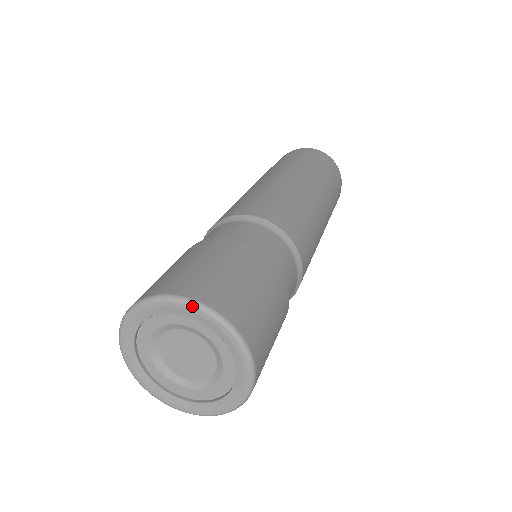
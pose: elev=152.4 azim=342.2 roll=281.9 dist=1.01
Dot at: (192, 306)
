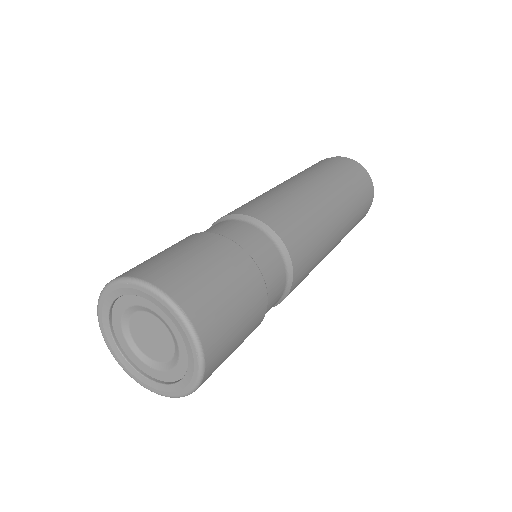
Dot at: (133, 283)
